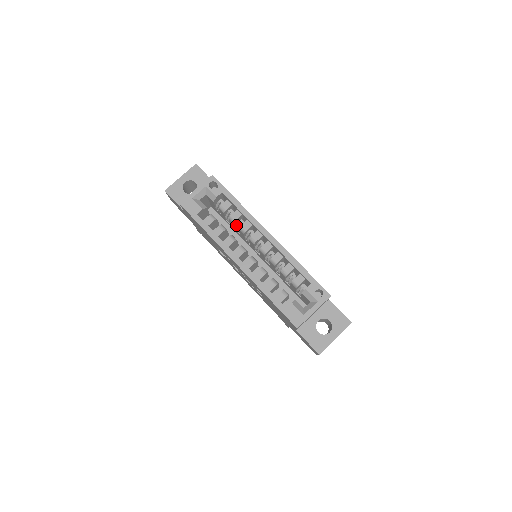
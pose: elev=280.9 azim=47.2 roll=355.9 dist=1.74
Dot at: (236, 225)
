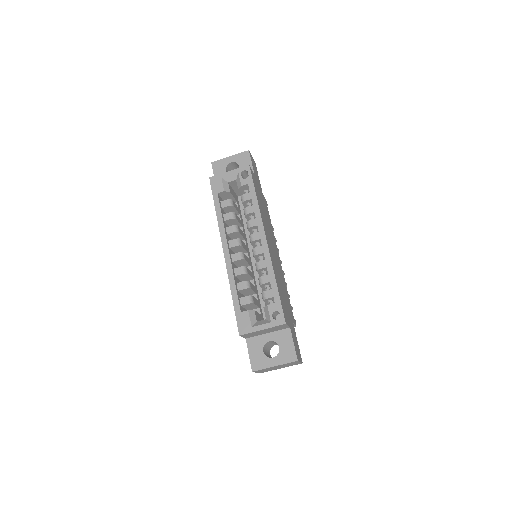
Dot at: (248, 219)
